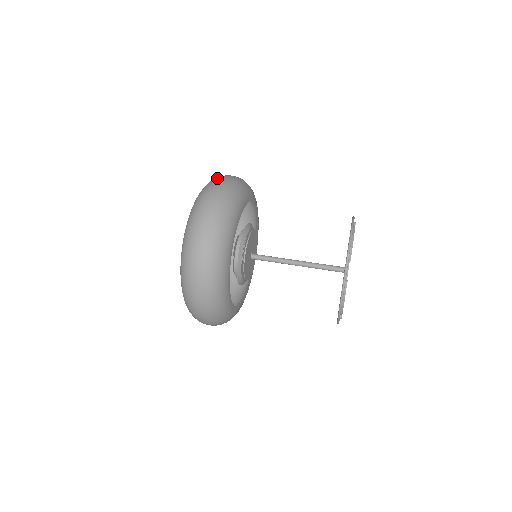
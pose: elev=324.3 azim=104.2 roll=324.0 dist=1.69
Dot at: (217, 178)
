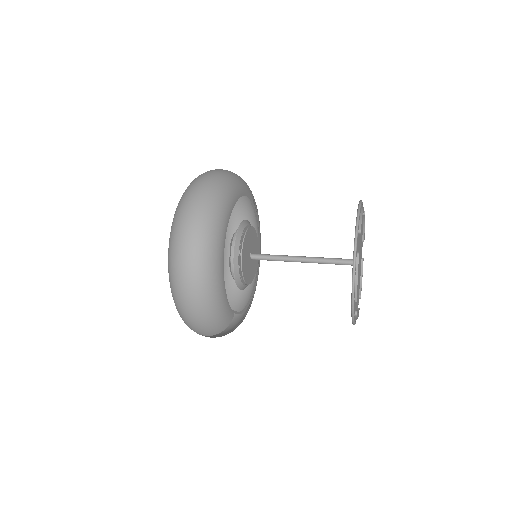
Dot at: occluded
